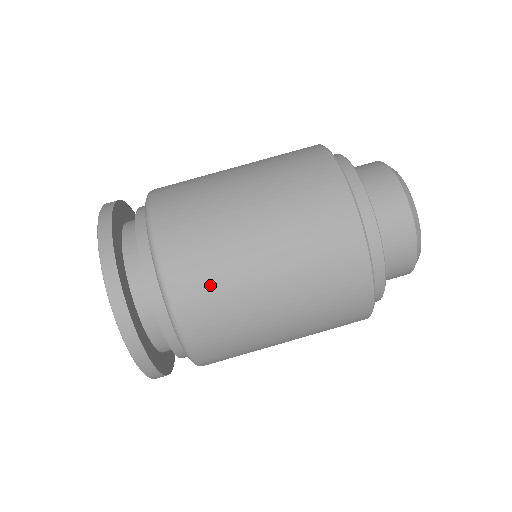
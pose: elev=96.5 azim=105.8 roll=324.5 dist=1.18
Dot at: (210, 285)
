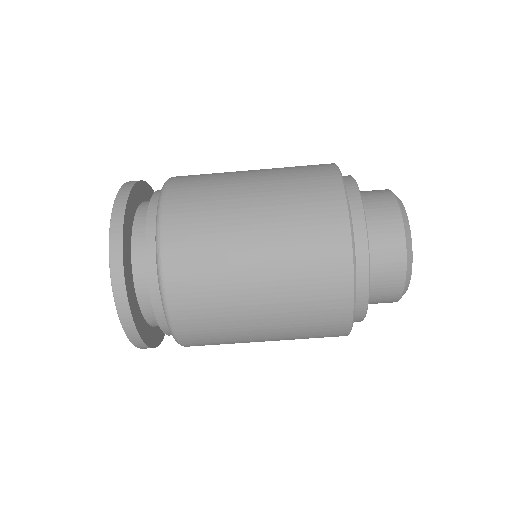
Dot at: (211, 329)
